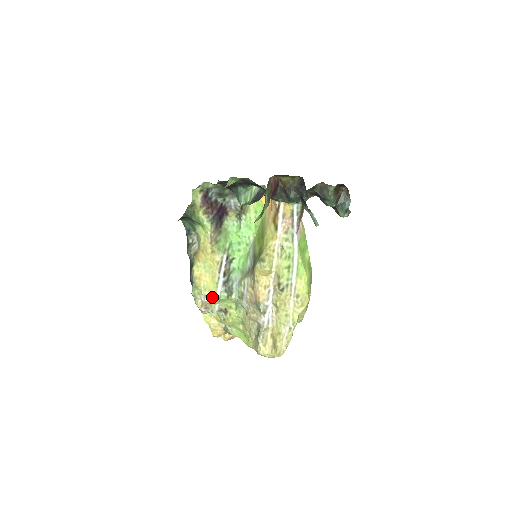
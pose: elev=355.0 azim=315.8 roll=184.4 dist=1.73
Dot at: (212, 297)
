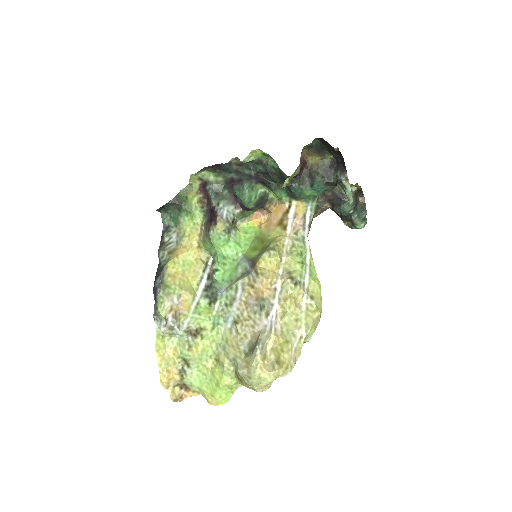
Dot at: (189, 299)
